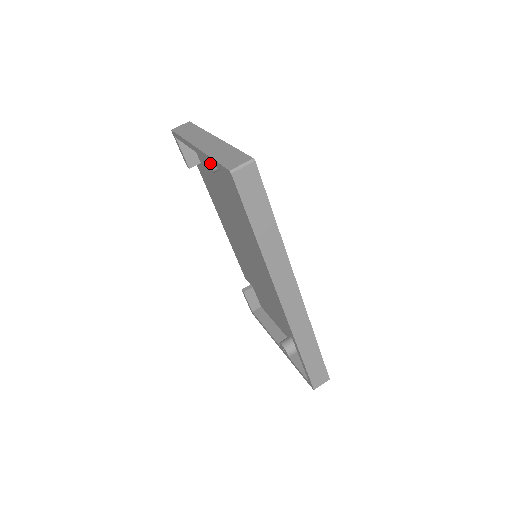
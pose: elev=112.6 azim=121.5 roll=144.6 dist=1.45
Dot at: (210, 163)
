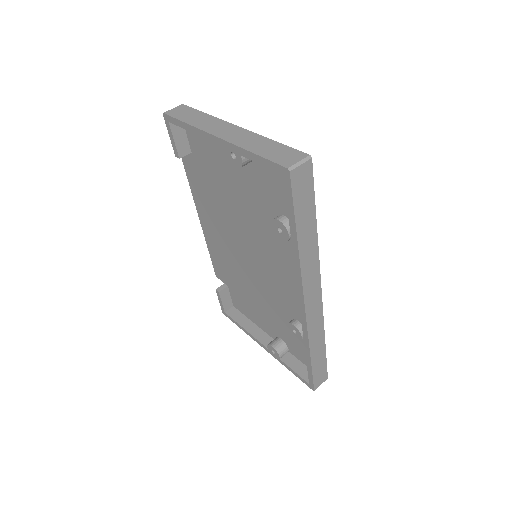
Dot at: (241, 157)
